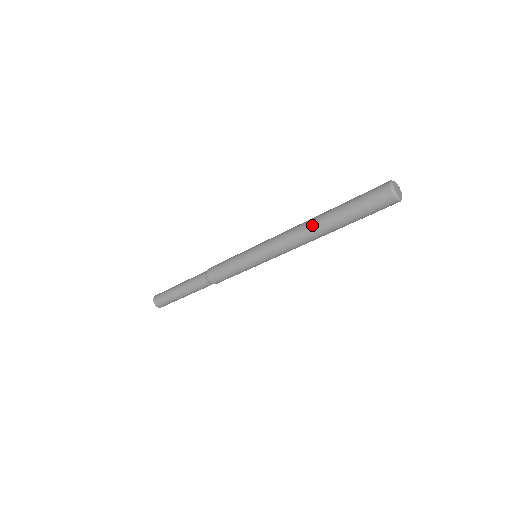
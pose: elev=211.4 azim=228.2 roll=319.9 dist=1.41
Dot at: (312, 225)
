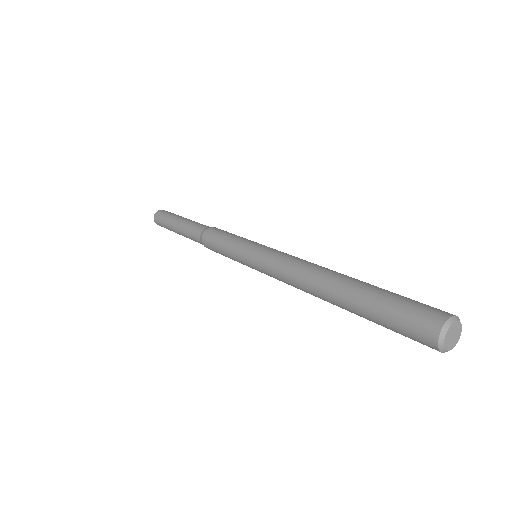
Dot at: (320, 293)
